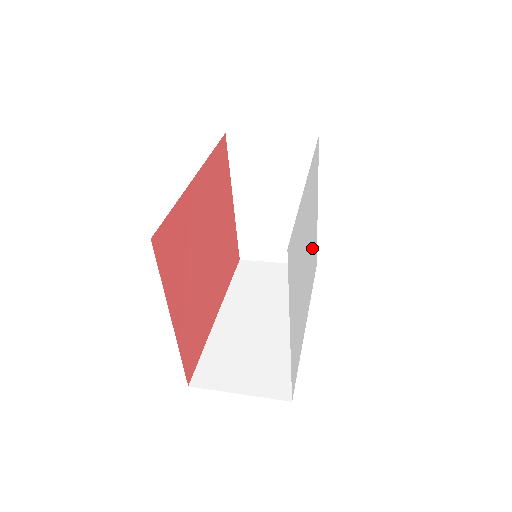
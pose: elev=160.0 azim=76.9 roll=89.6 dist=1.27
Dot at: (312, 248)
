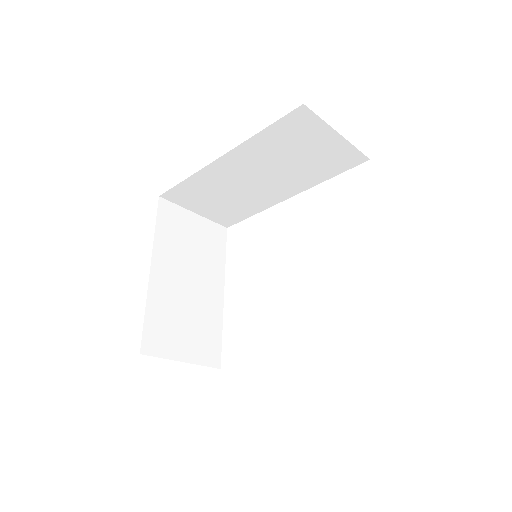
Dot at: occluded
